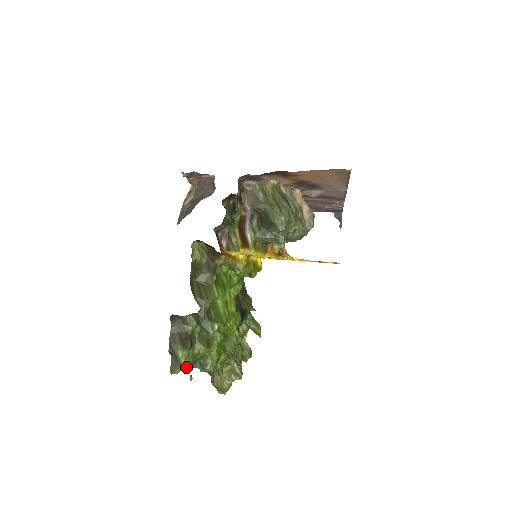
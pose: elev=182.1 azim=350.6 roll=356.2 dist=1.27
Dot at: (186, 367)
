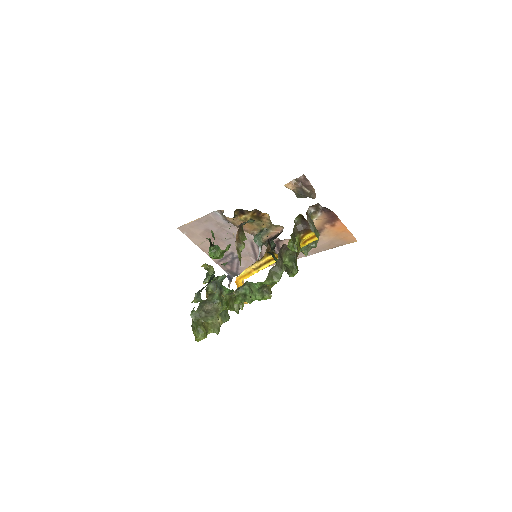
Dot at: (260, 286)
